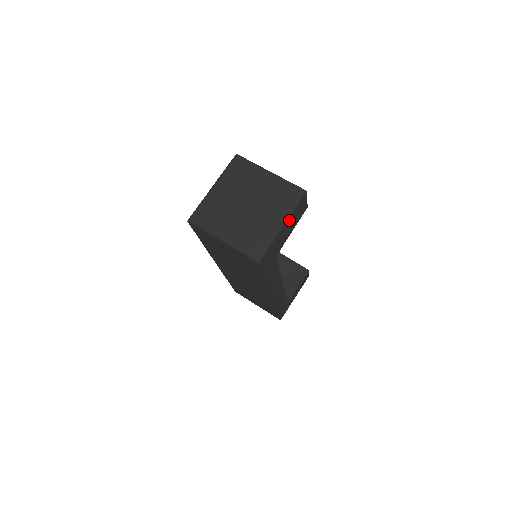
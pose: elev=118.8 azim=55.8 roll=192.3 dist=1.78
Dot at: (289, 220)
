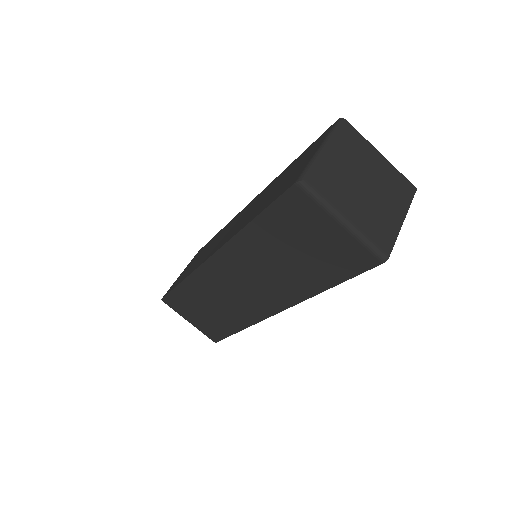
Dot at: occluded
